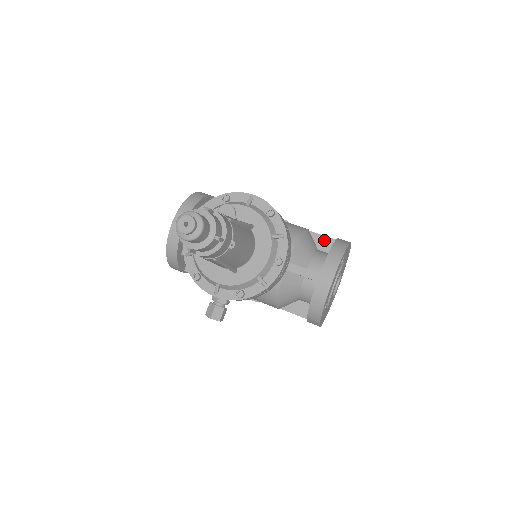
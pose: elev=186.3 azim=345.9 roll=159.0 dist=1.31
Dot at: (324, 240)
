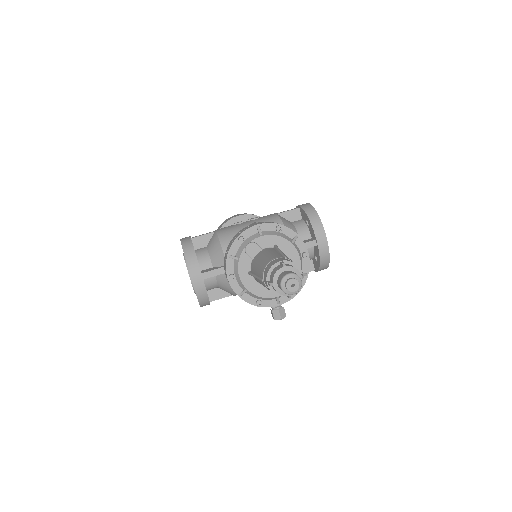
Dot at: (291, 213)
